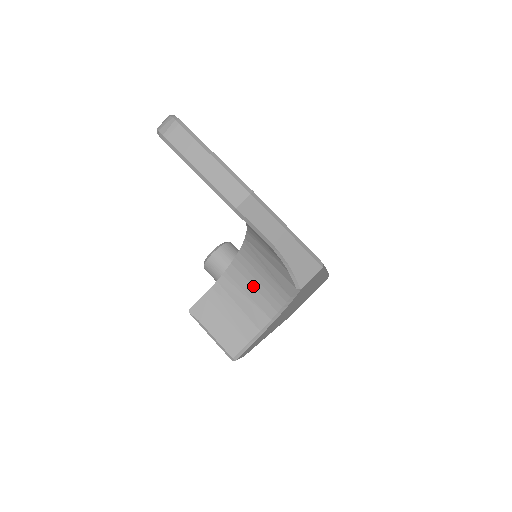
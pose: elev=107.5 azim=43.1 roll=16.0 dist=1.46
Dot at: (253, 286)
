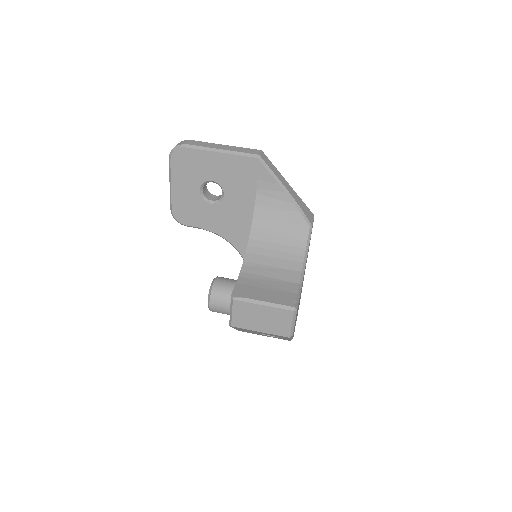
Dot at: (273, 257)
